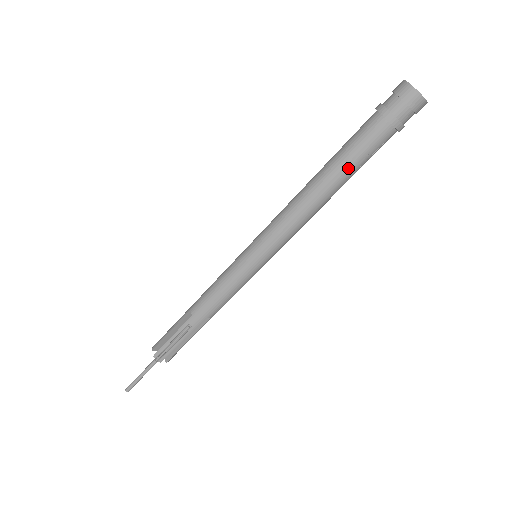
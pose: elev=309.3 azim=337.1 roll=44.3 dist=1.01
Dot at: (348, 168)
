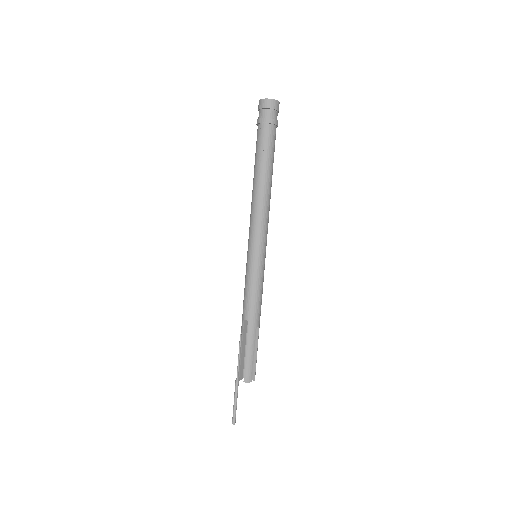
Dot at: (256, 162)
